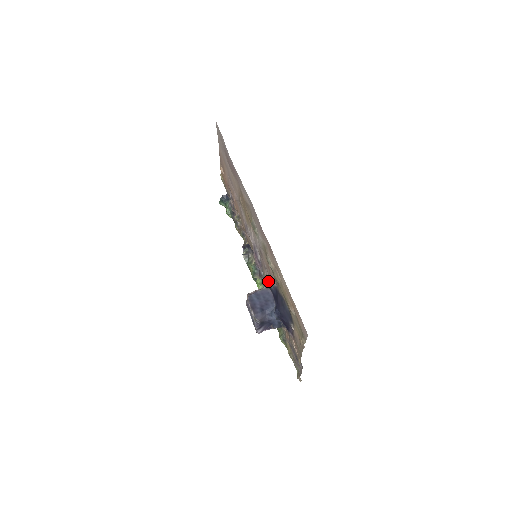
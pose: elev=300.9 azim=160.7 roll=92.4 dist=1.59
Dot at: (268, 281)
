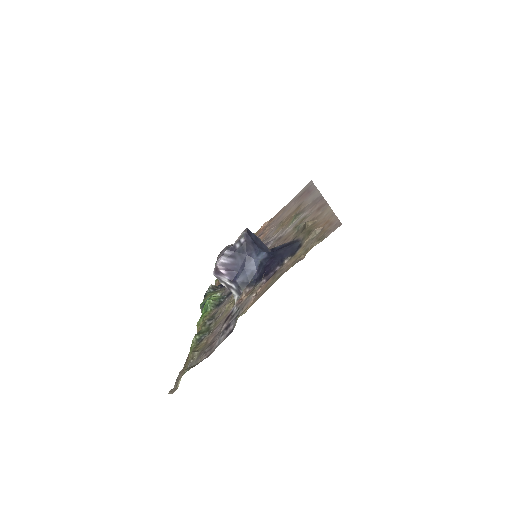
Dot at: occluded
